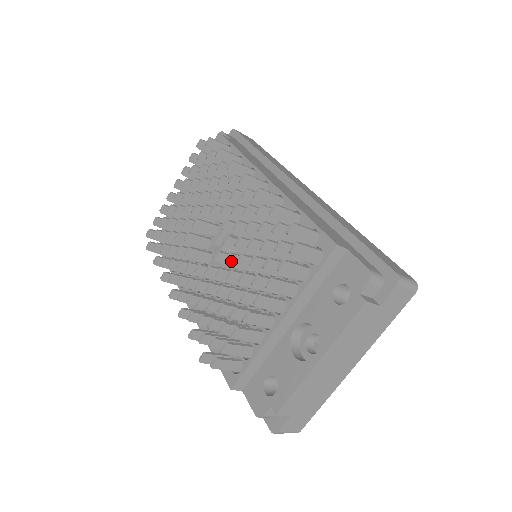
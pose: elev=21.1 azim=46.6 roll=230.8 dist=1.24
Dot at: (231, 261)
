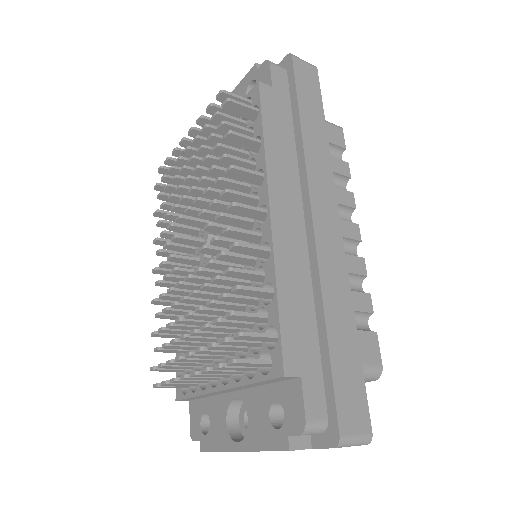
Dot at: (196, 296)
